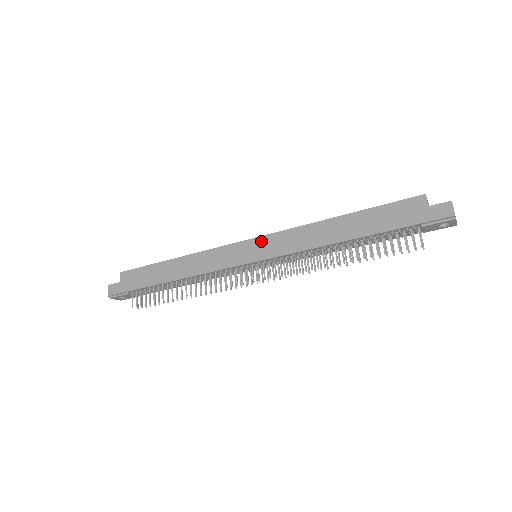
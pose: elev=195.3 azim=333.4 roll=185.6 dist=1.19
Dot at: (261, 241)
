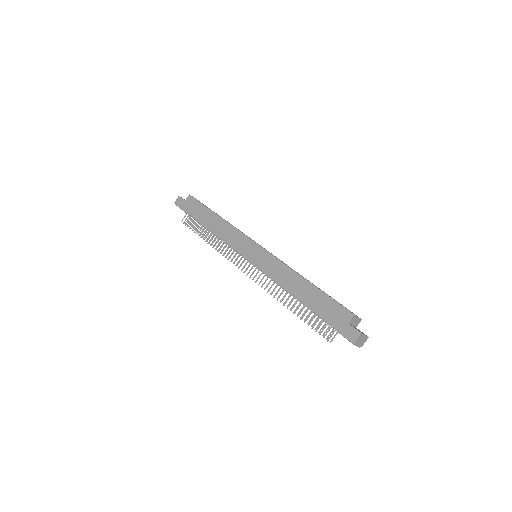
Dot at: (261, 252)
